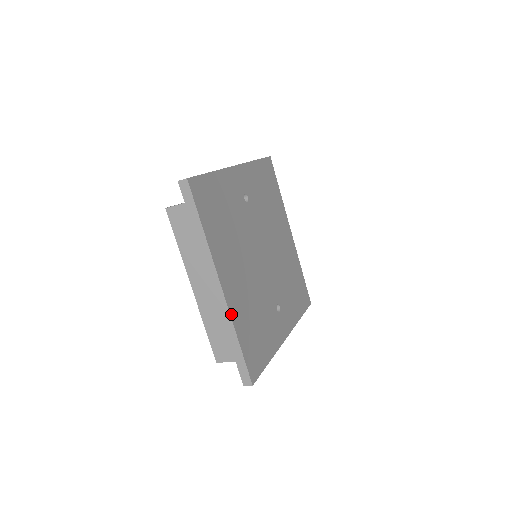
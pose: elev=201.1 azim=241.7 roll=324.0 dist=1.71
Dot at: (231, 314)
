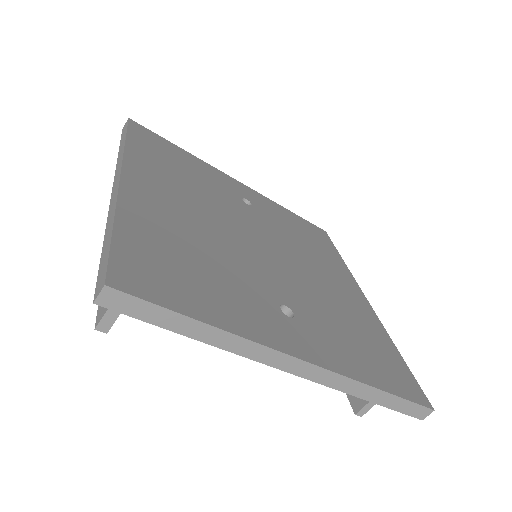
Dot at: (121, 199)
